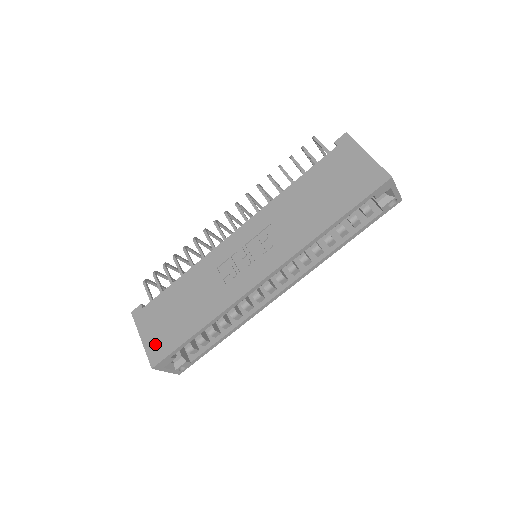
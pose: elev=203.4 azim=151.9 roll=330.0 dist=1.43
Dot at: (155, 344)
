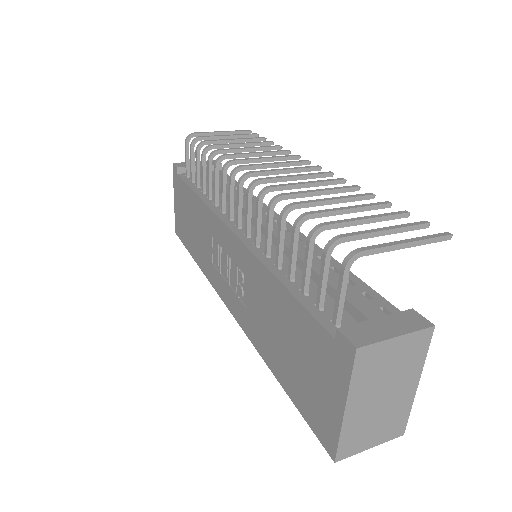
Dot at: (178, 219)
